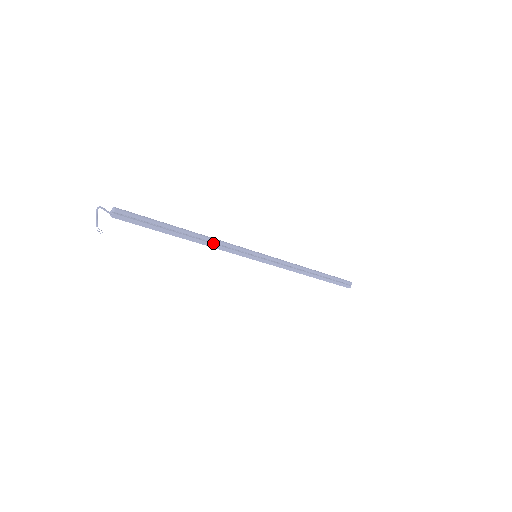
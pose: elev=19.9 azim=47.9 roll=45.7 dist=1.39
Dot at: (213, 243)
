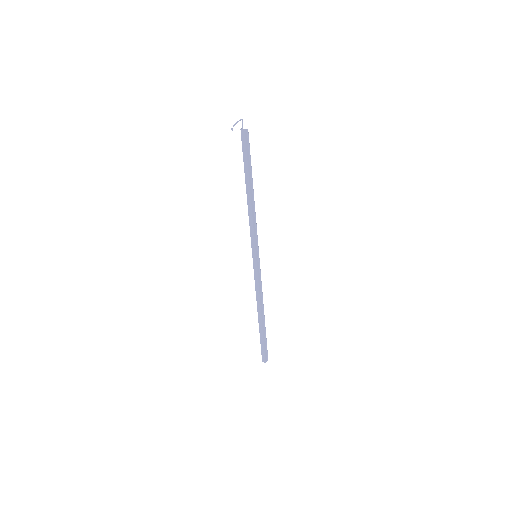
Dot at: (253, 214)
